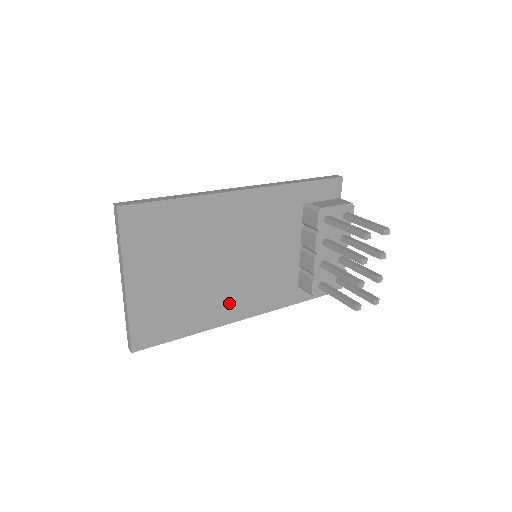
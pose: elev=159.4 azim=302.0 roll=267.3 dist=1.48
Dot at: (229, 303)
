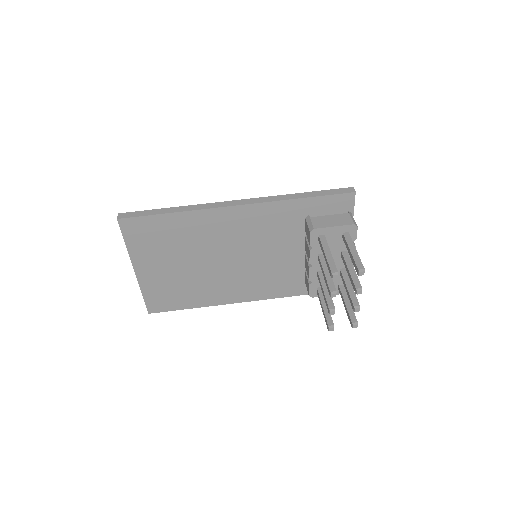
Dot at: (231, 289)
